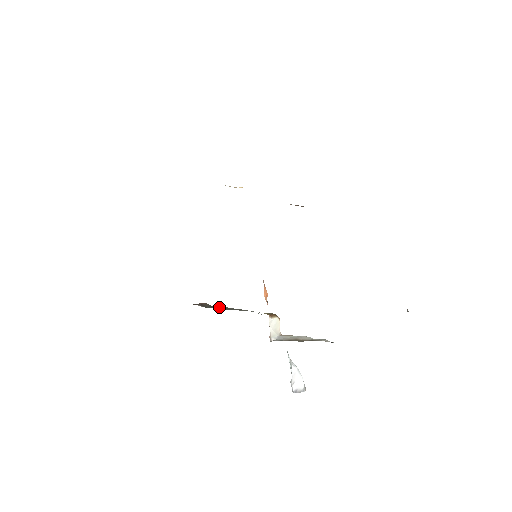
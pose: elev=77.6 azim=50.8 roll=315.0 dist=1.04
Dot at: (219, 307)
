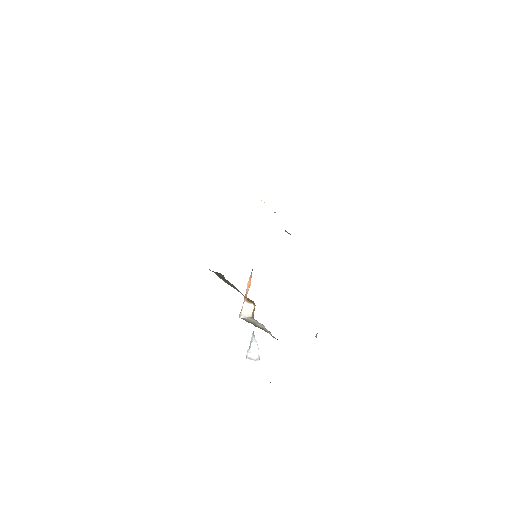
Dot at: (226, 281)
